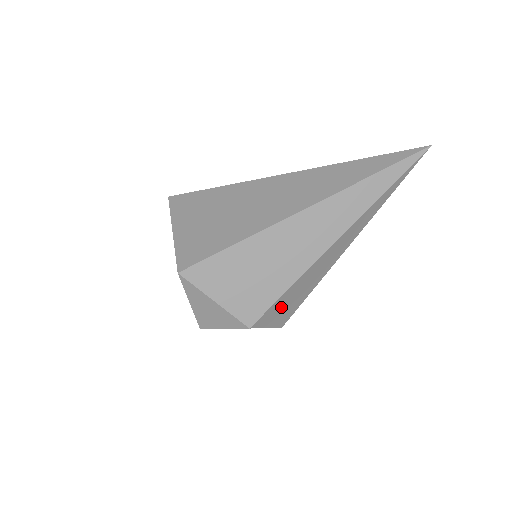
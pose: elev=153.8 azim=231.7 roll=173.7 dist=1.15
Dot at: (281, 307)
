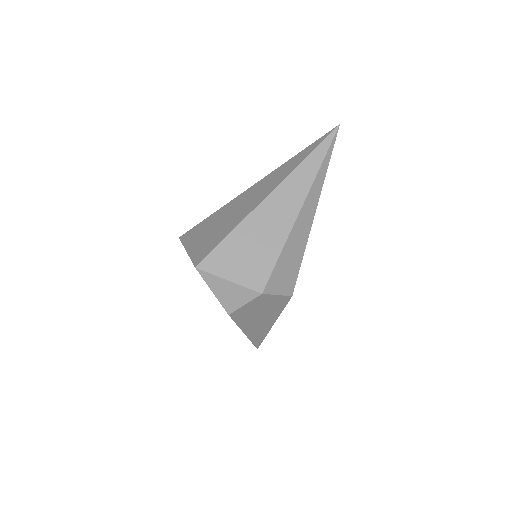
Dot at: (281, 273)
